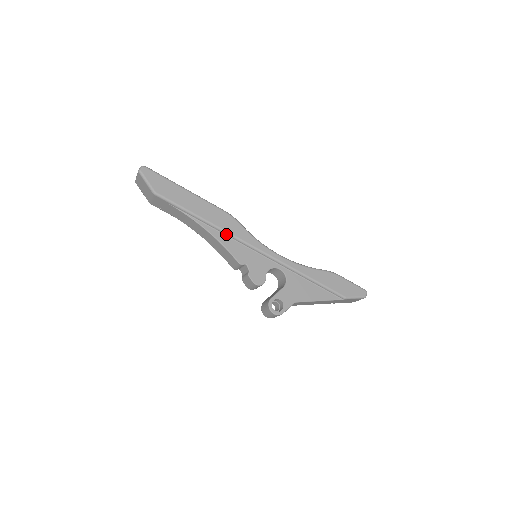
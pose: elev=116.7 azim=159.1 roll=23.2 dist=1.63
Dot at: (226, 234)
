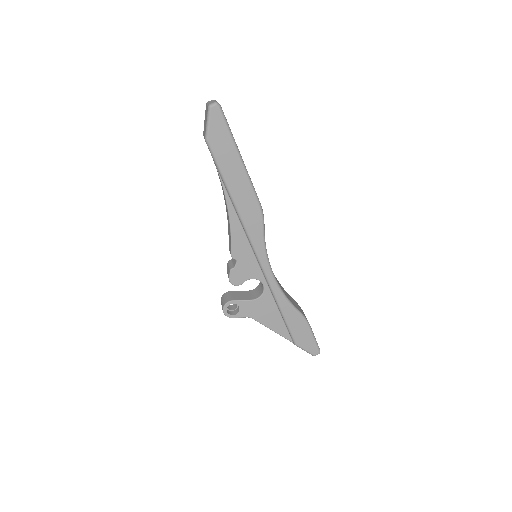
Dot at: (242, 224)
